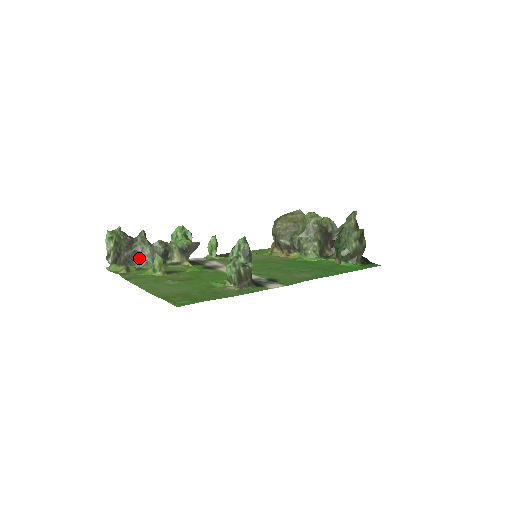
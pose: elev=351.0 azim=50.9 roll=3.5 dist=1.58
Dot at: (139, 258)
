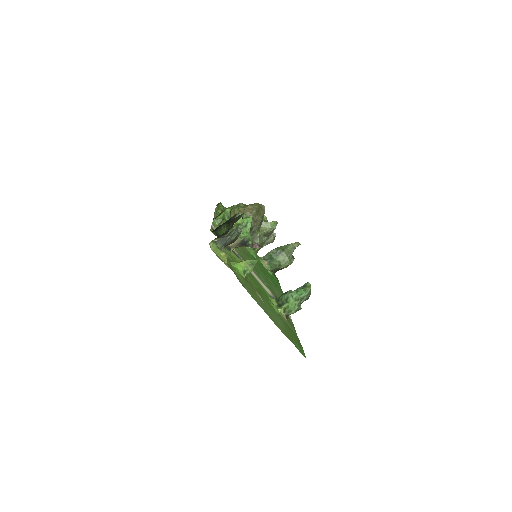
Dot at: (224, 239)
